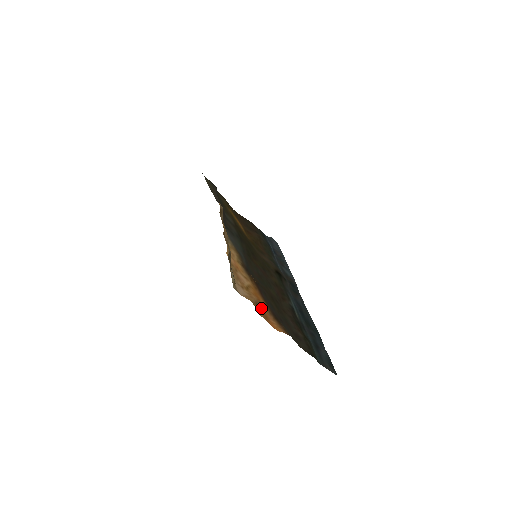
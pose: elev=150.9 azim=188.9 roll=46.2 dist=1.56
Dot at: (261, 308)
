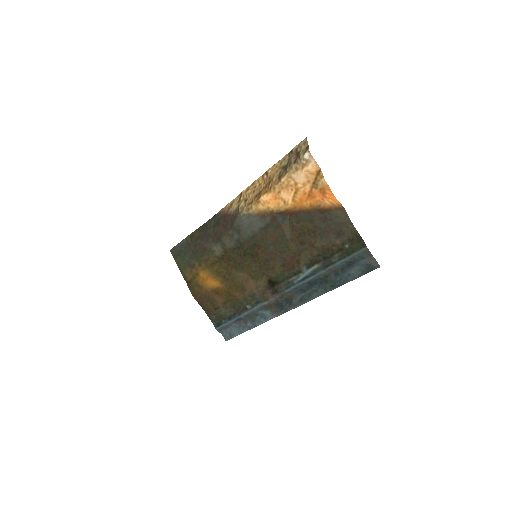
Dot at: (317, 189)
